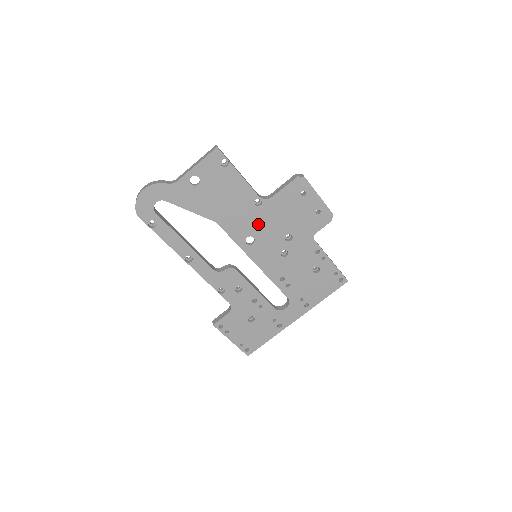
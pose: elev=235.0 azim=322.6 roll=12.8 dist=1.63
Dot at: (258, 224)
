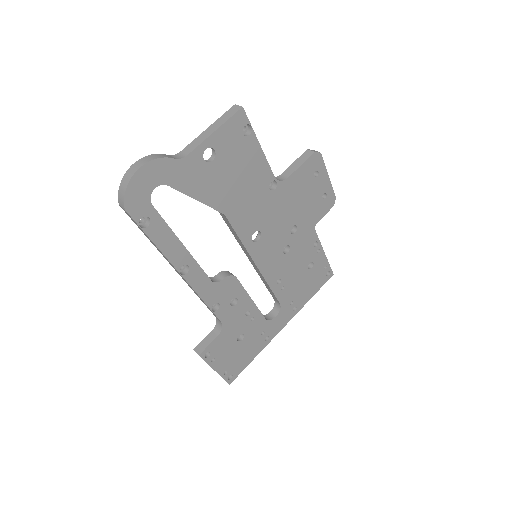
Dot at: (268, 214)
